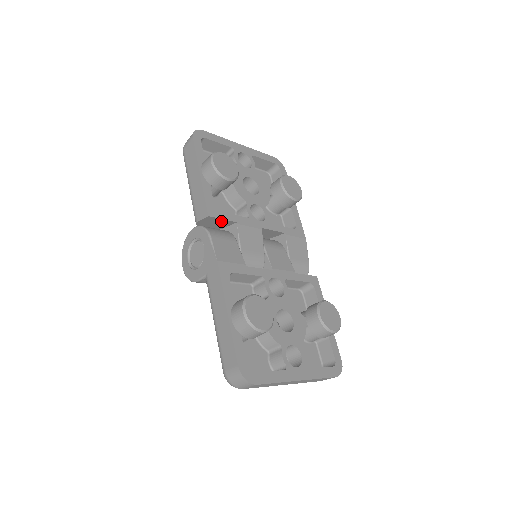
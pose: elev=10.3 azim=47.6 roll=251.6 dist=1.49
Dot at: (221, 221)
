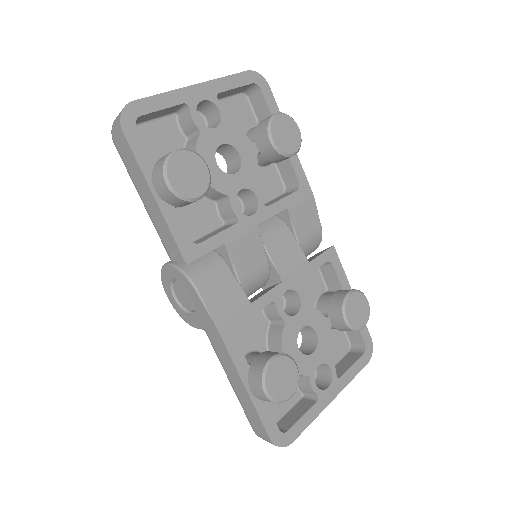
Dot at: occluded
